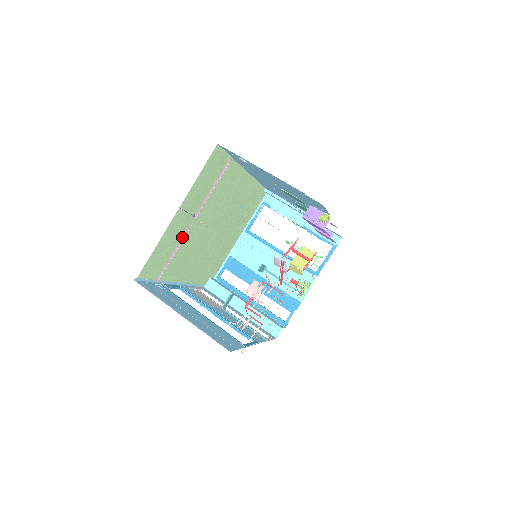
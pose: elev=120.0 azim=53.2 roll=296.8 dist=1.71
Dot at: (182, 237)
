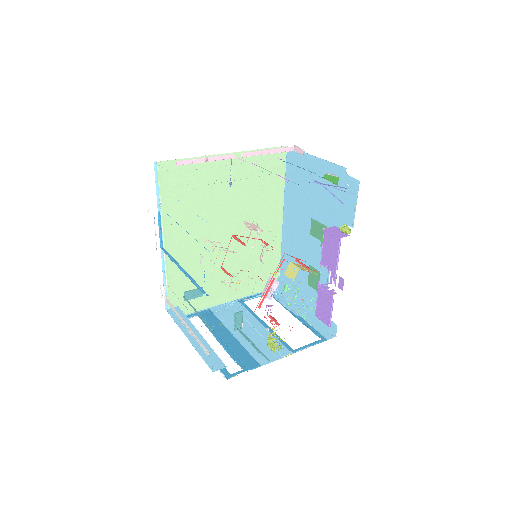
Dot at: (222, 156)
